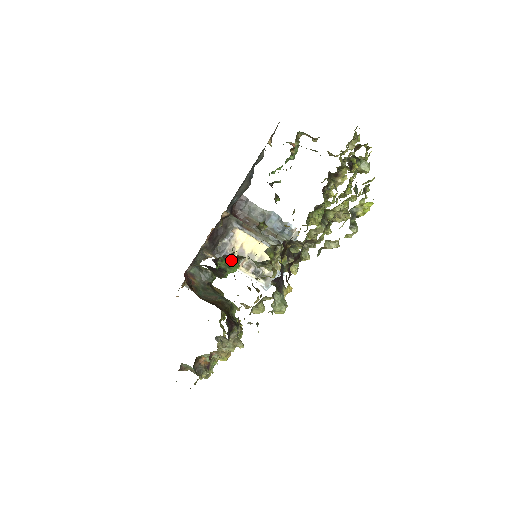
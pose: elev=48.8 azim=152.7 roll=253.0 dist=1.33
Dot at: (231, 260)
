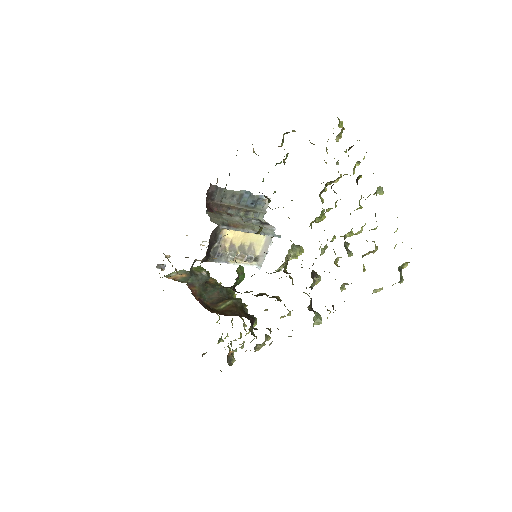
Dot at: (239, 273)
